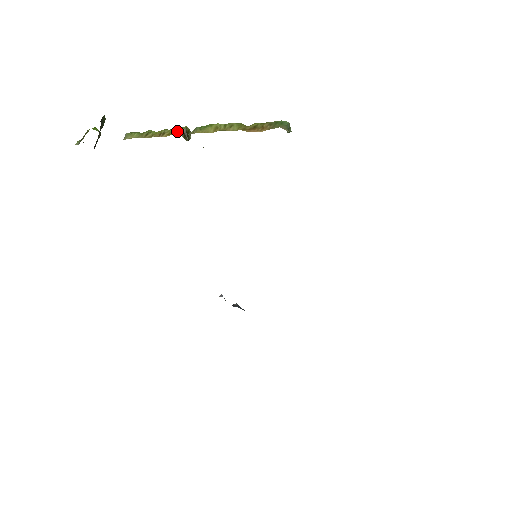
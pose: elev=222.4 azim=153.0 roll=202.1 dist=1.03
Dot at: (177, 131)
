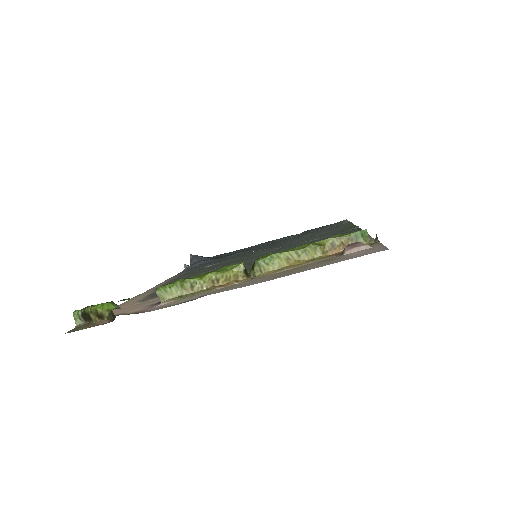
Dot at: (236, 274)
